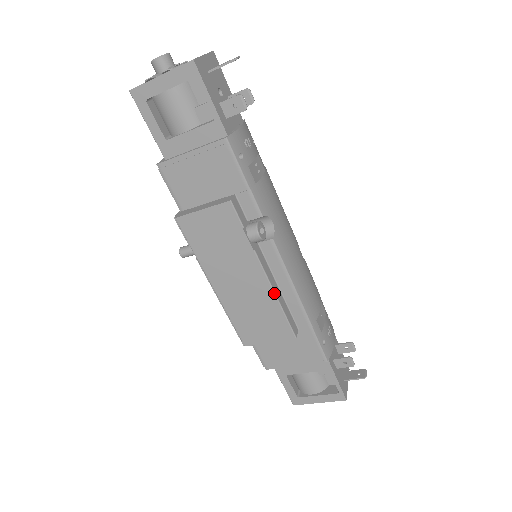
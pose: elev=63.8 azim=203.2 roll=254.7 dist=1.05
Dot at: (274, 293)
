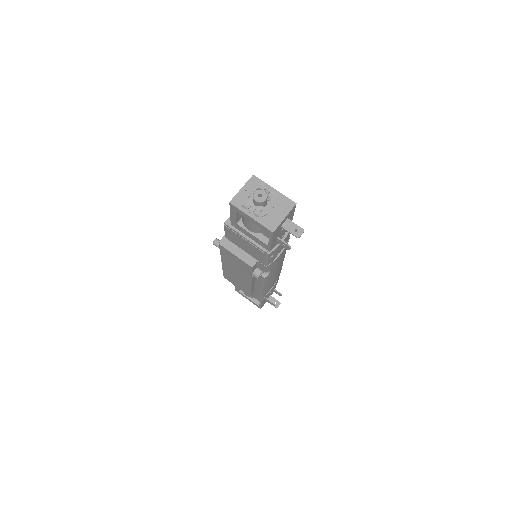
Dot at: (251, 287)
